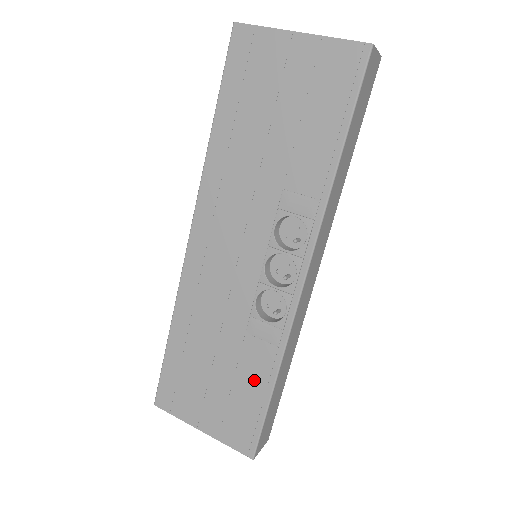
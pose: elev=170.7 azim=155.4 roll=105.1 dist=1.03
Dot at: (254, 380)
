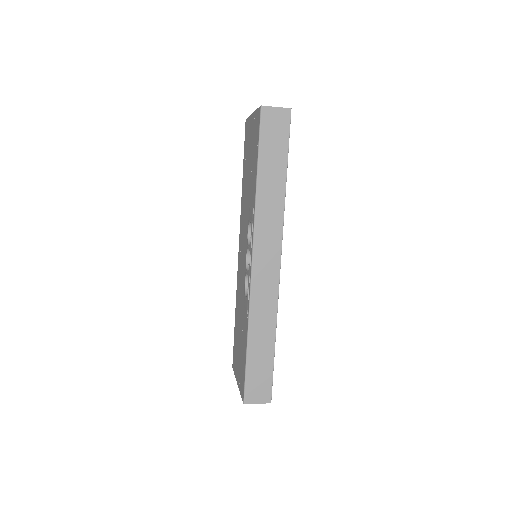
Dot at: (244, 341)
